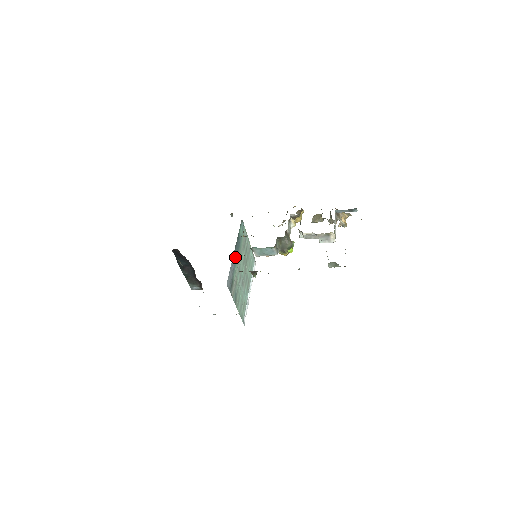
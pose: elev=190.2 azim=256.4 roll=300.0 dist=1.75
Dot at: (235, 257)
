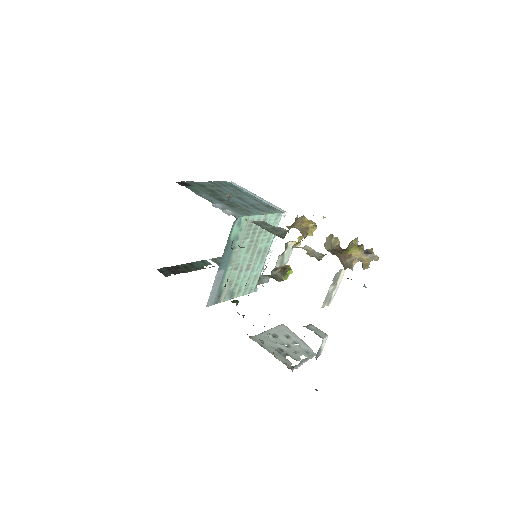
Dot at: (223, 268)
